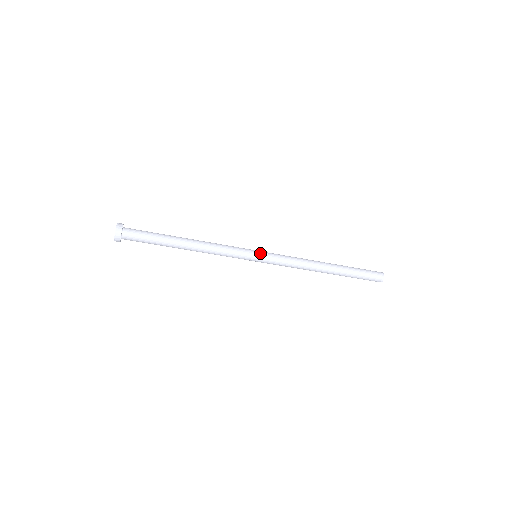
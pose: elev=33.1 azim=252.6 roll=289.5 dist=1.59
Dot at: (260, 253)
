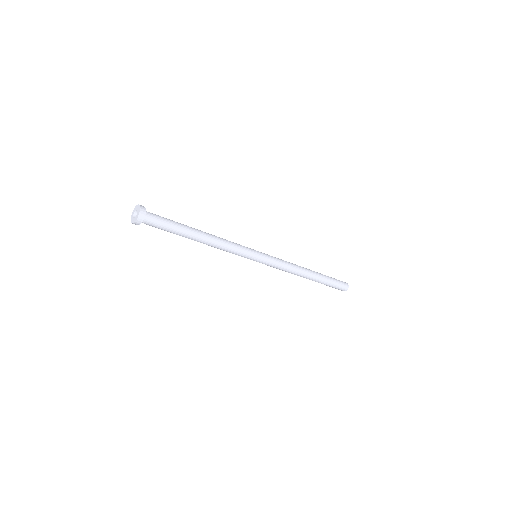
Dot at: (261, 256)
